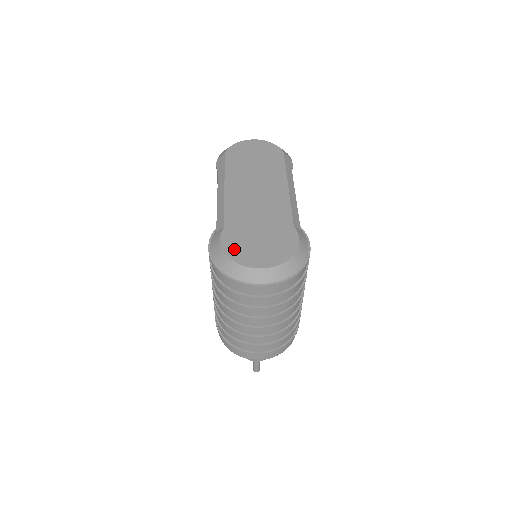
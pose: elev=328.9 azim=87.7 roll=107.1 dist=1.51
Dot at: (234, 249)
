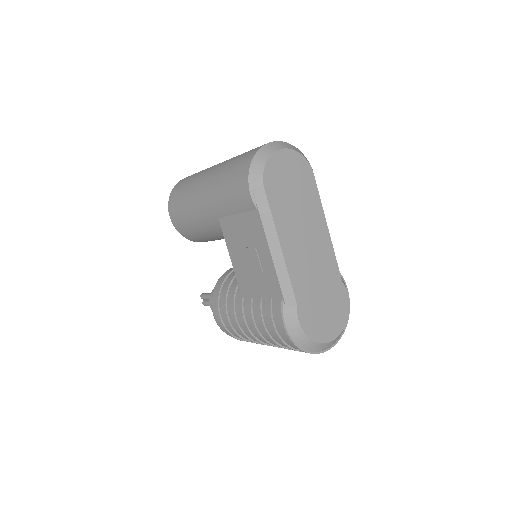
Dot at: (312, 328)
